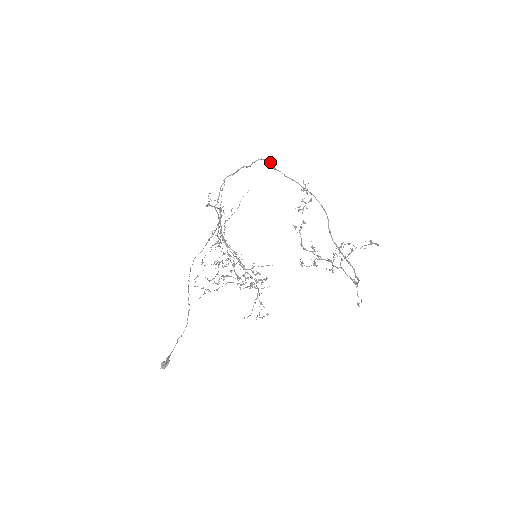
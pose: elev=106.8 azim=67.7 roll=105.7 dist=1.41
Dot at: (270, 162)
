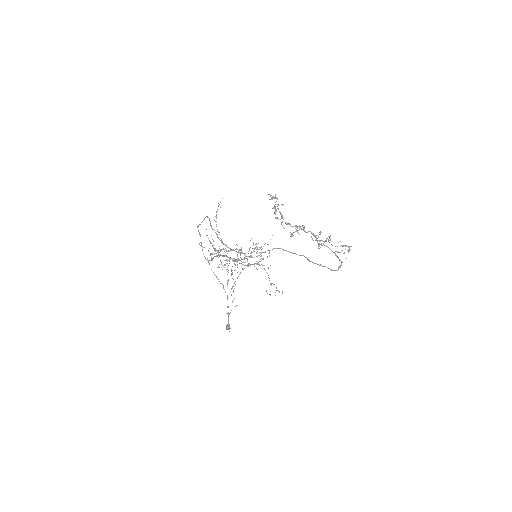
Dot at: occluded
